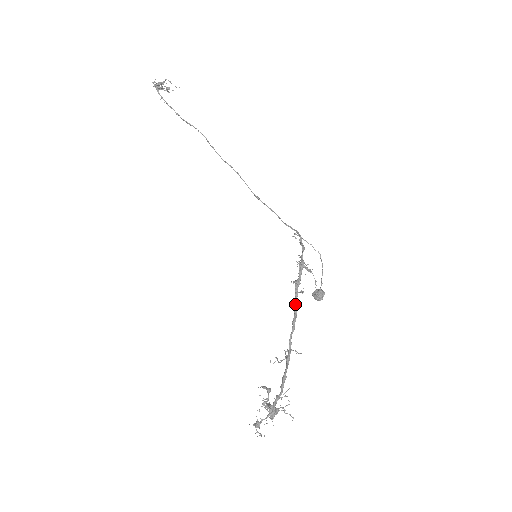
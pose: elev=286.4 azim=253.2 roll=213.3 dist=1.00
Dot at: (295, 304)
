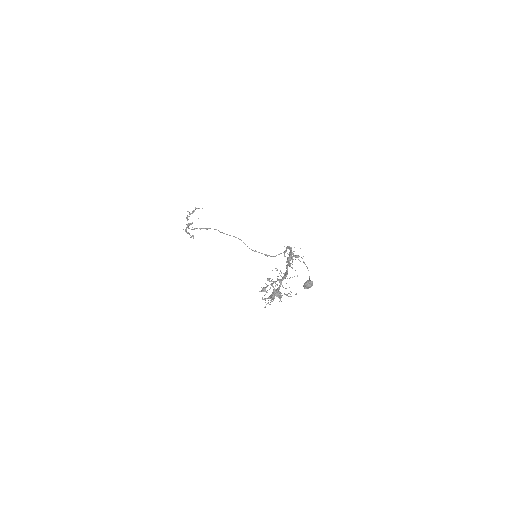
Dot at: occluded
